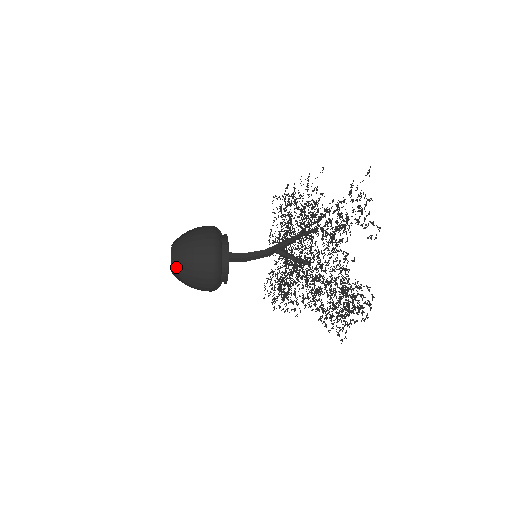
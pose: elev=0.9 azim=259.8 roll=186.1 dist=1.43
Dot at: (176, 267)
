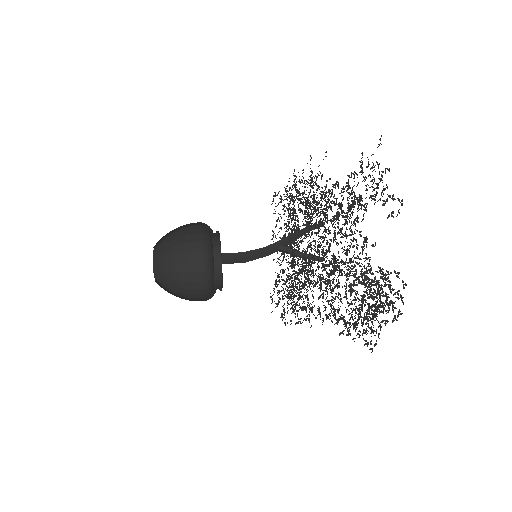
Dot at: (158, 271)
